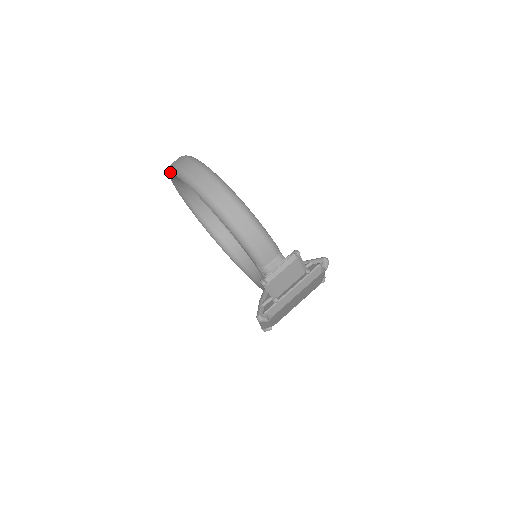
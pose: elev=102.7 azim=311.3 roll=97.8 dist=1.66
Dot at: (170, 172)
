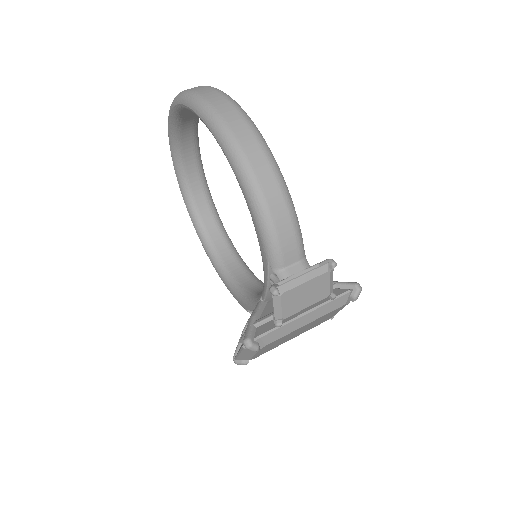
Dot at: (176, 102)
